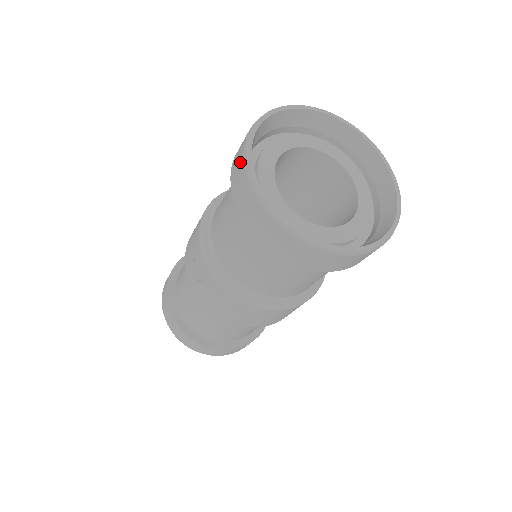
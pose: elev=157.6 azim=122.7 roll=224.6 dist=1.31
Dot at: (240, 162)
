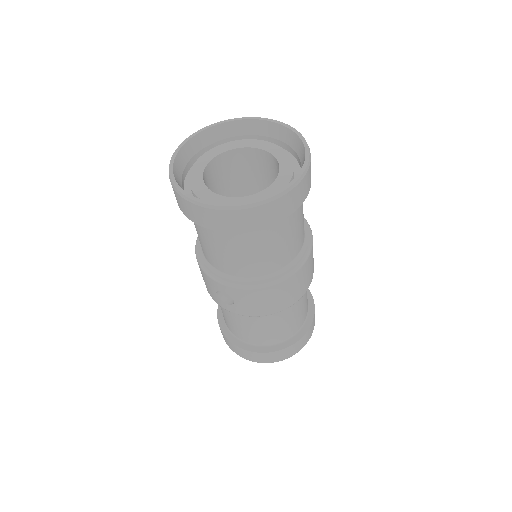
Dot at: (180, 199)
